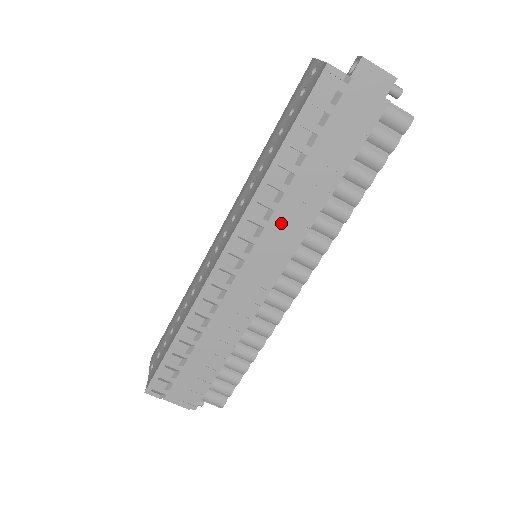
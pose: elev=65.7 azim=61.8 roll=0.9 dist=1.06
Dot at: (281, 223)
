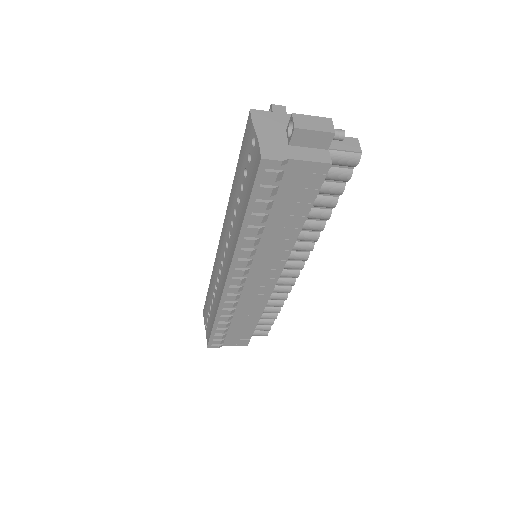
Dot at: (266, 253)
